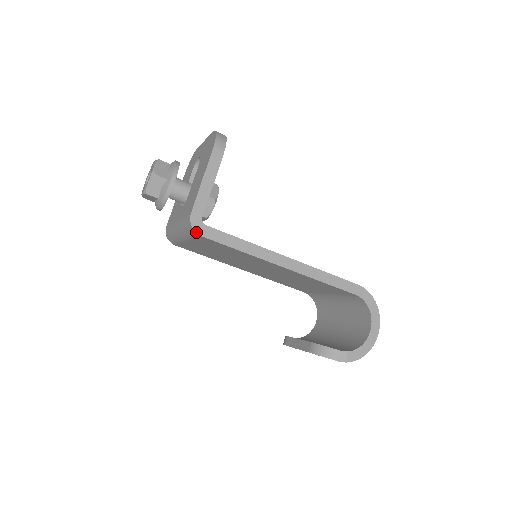
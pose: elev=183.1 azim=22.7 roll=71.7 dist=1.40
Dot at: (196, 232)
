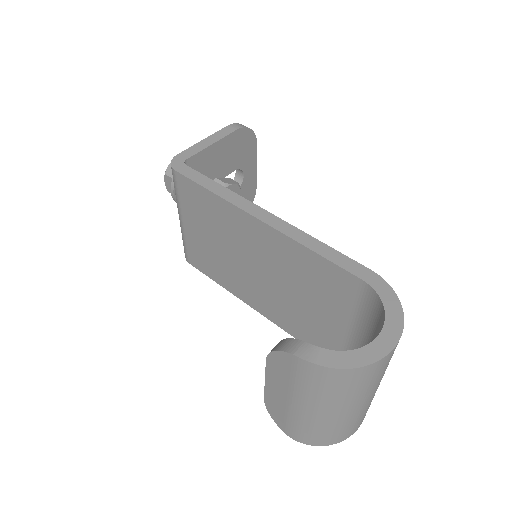
Dot at: (172, 167)
